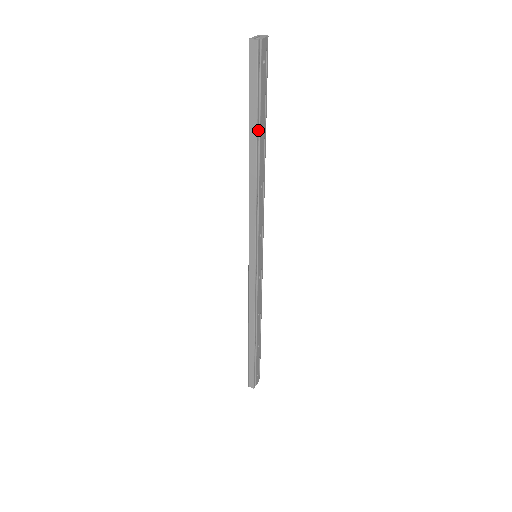
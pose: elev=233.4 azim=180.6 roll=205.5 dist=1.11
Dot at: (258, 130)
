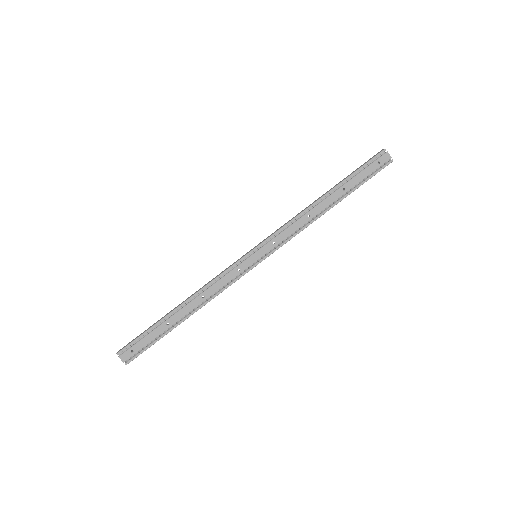
Dot at: (342, 186)
